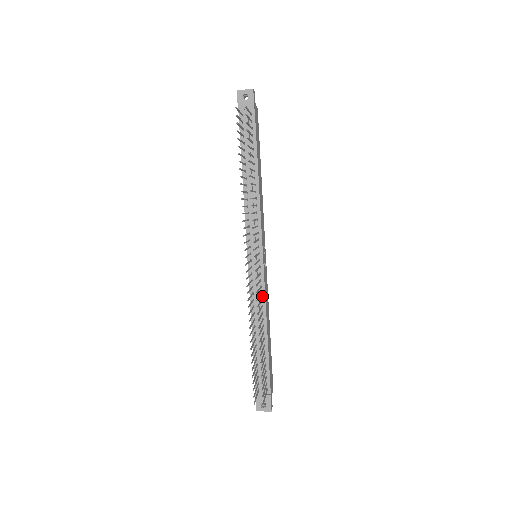
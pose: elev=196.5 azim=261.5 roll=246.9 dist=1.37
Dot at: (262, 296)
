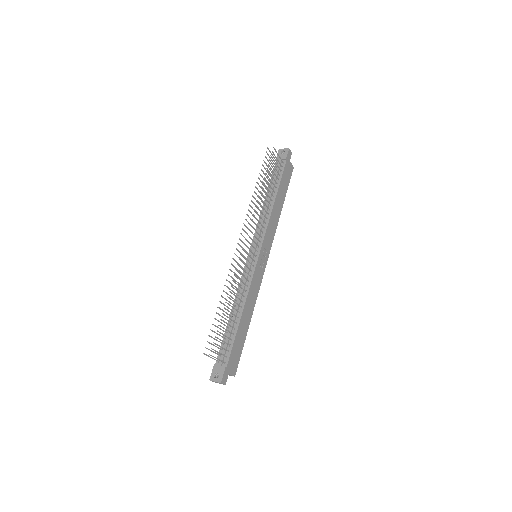
Dot at: (248, 283)
